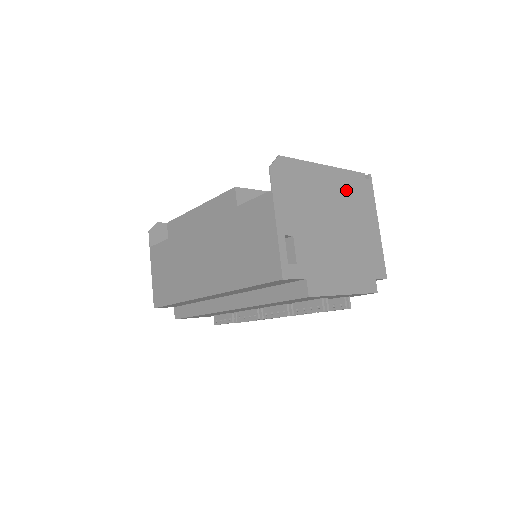
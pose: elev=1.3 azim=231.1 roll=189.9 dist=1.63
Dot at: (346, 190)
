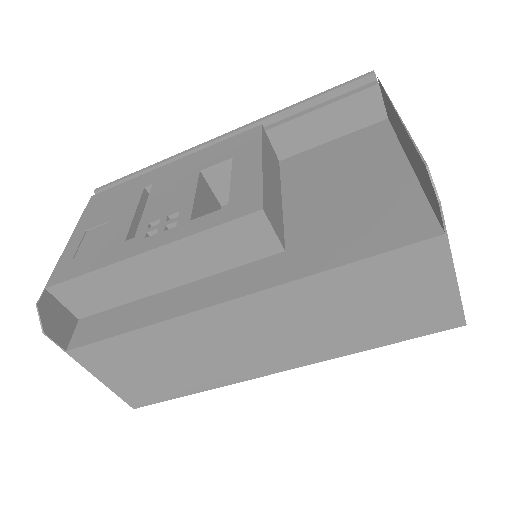
Dot at: occluded
